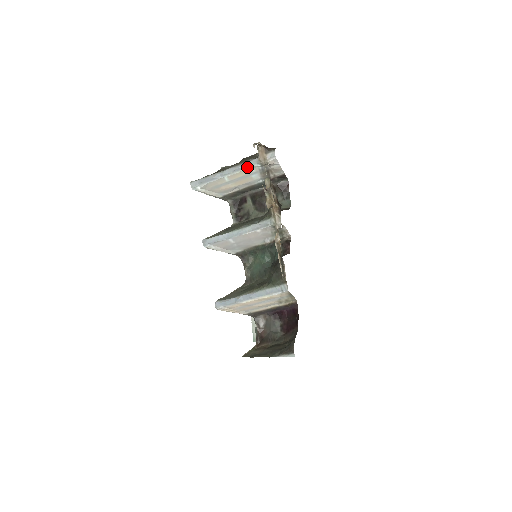
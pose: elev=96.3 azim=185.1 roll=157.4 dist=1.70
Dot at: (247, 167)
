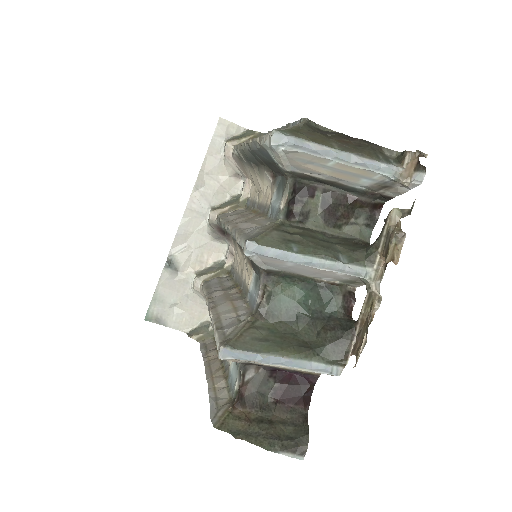
Dot at: (376, 170)
